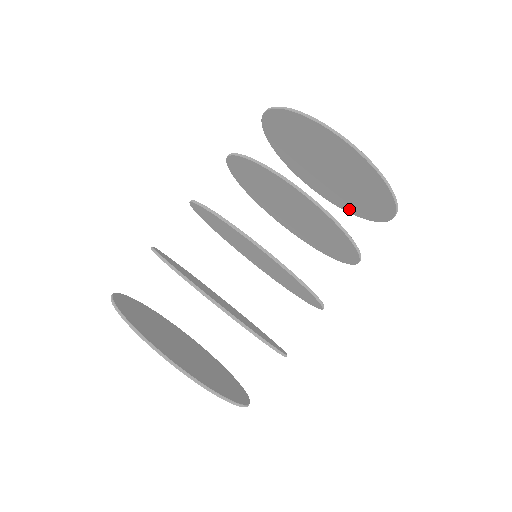
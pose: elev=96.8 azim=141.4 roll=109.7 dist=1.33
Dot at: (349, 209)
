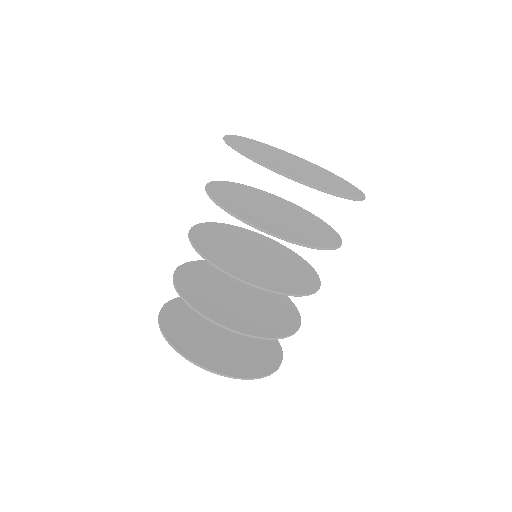
Dot at: occluded
